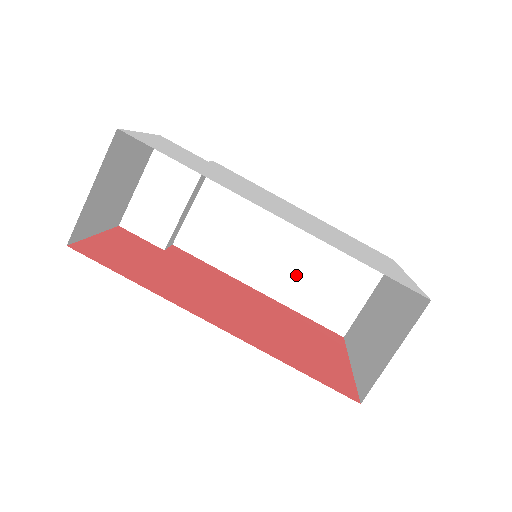
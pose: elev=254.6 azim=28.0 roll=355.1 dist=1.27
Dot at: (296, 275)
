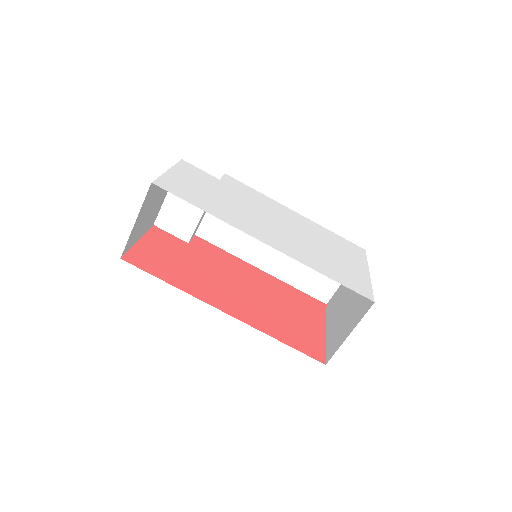
Dot at: (290, 259)
